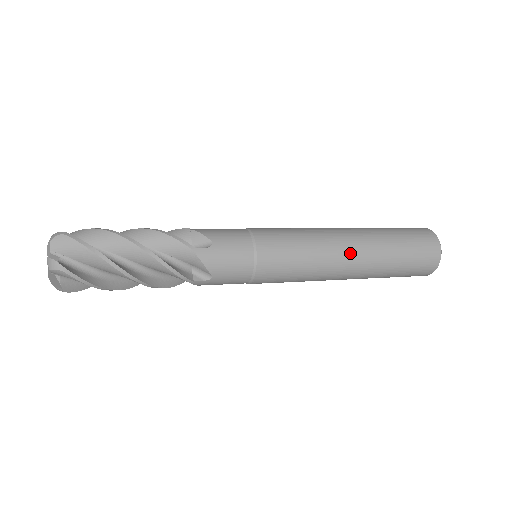
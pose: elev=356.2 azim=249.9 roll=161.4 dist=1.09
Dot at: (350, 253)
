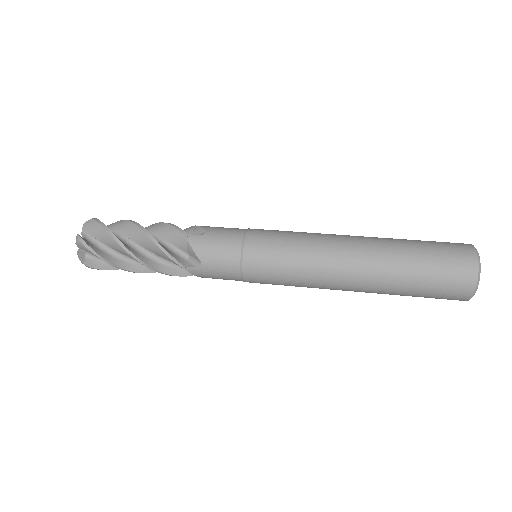
Dot at: (346, 286)
